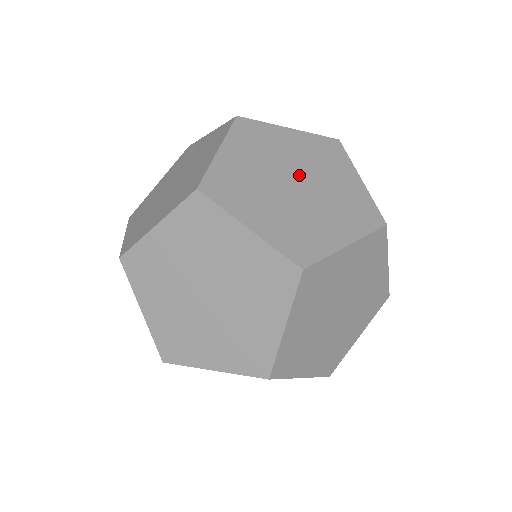
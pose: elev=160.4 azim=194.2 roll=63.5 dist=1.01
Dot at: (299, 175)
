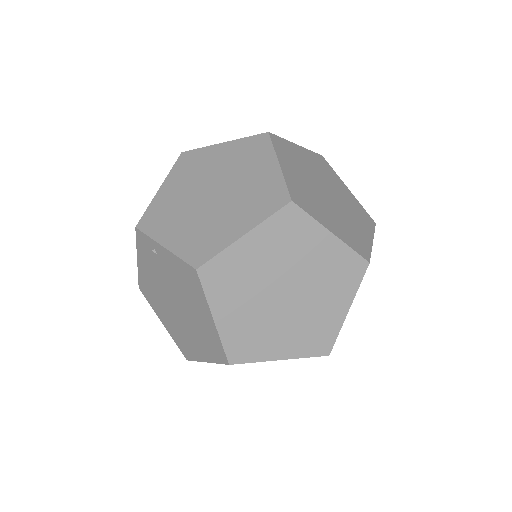
Dot at: (283, 282)
